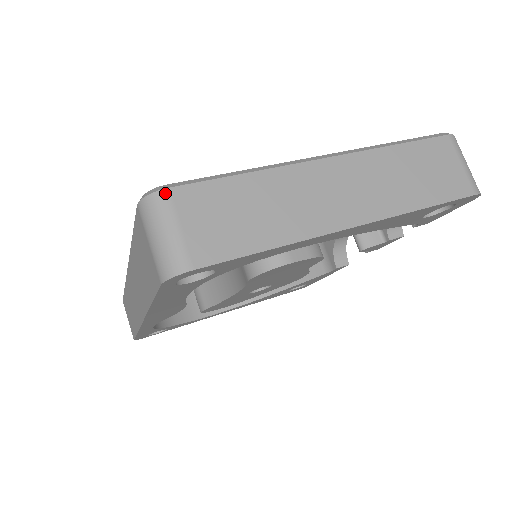
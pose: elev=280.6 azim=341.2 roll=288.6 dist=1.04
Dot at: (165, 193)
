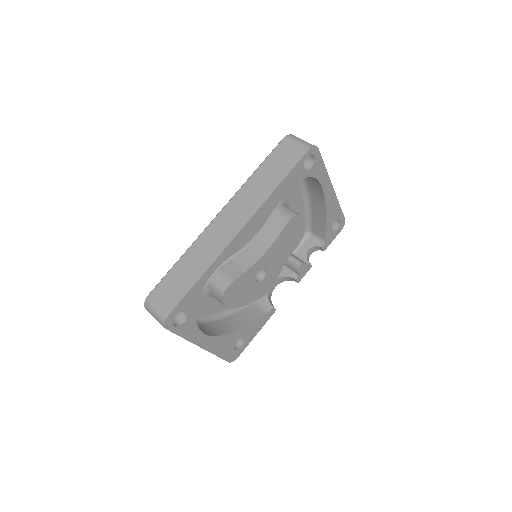
Dot at: occluded
